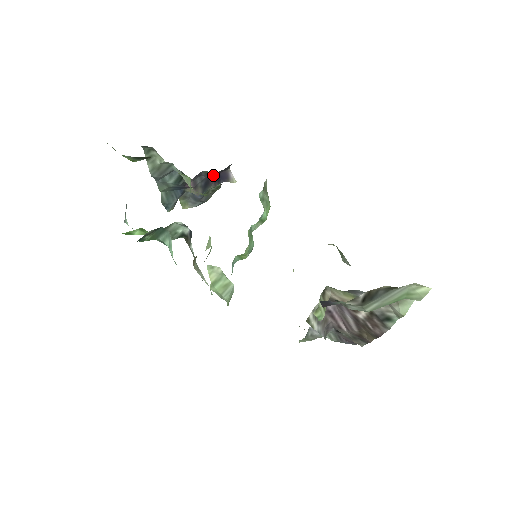
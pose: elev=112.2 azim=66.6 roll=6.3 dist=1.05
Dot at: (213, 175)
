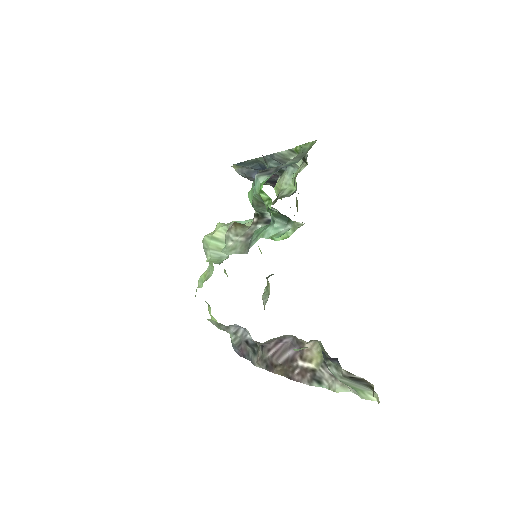
Dot at: occluded
